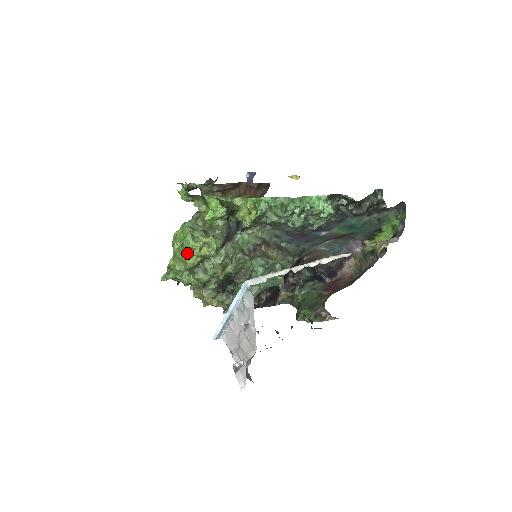
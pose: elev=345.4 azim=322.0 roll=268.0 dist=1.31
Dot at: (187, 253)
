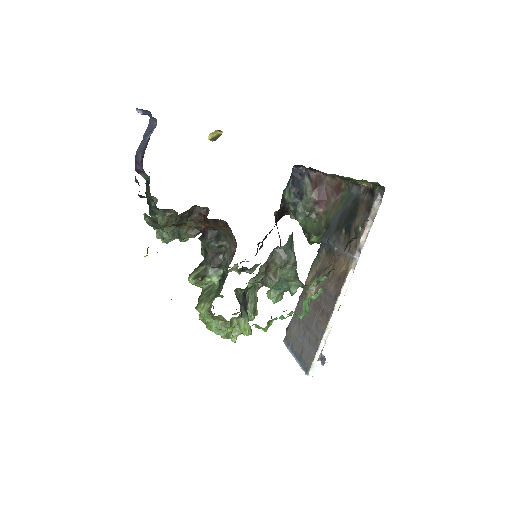
Dot at: occluded
